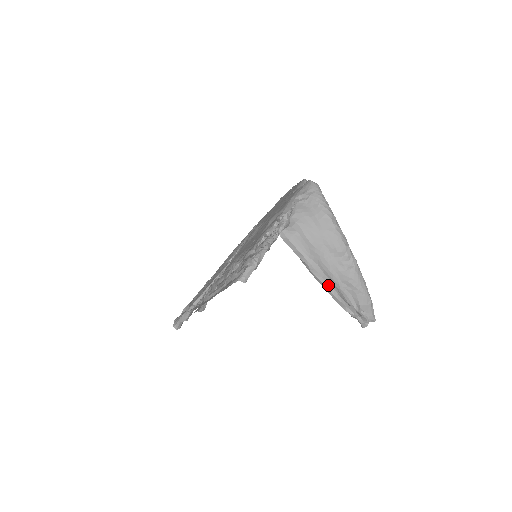
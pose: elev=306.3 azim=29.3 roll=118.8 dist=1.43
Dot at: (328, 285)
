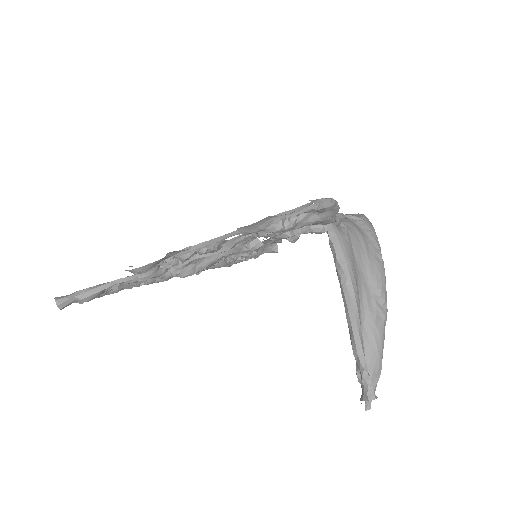
Dot at: (357, 314)
